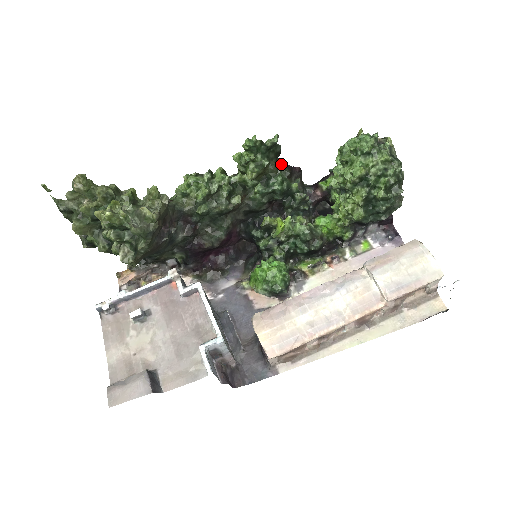
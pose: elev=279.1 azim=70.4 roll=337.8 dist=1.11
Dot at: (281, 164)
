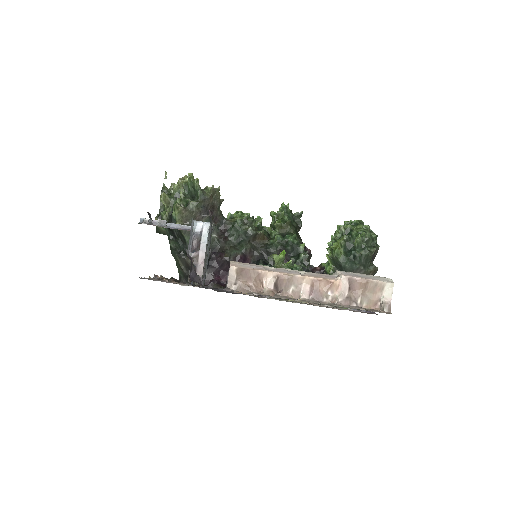
Dot at: (299, 236)
